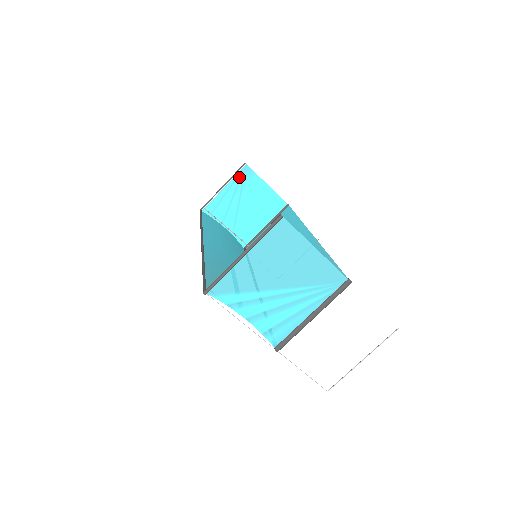
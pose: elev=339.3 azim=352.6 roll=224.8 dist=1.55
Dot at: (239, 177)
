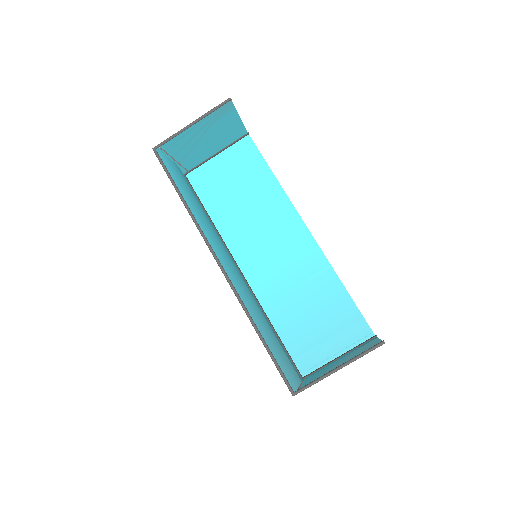
Dot at: (215, 113)
